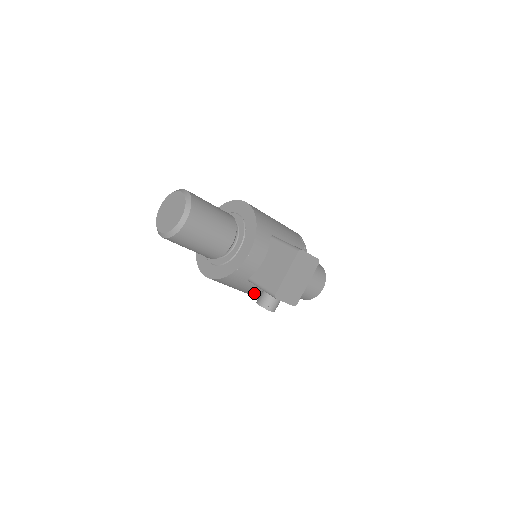
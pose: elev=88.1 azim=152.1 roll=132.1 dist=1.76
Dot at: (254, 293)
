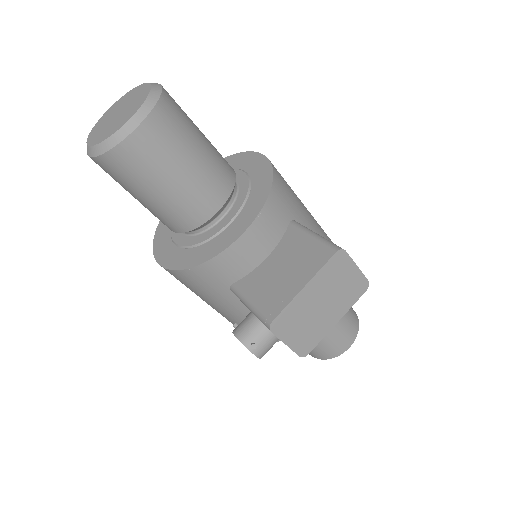
Dot at: (235, 318)
